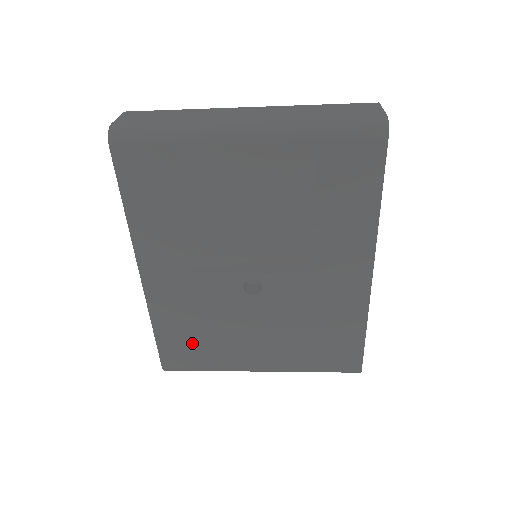
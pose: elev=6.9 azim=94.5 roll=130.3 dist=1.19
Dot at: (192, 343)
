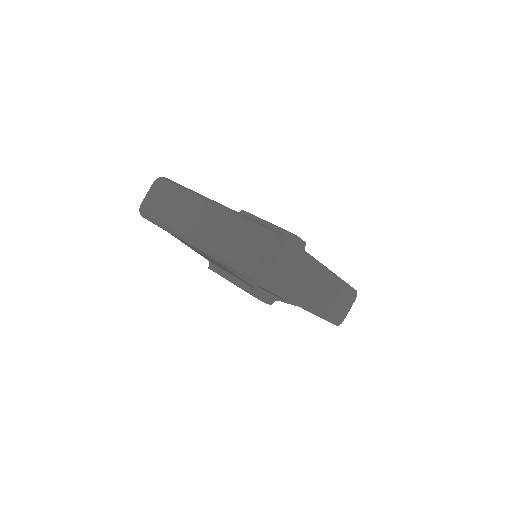
Dot at: occluded
